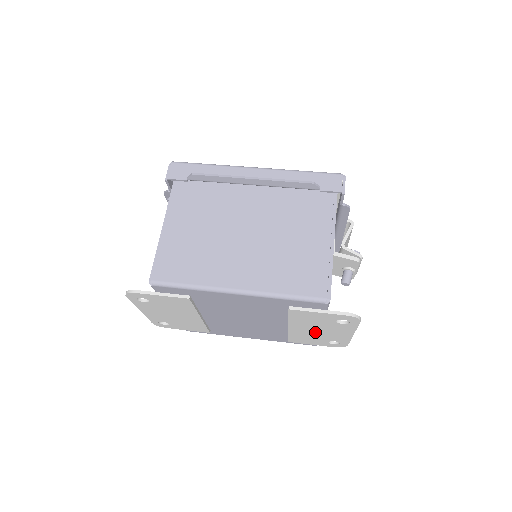
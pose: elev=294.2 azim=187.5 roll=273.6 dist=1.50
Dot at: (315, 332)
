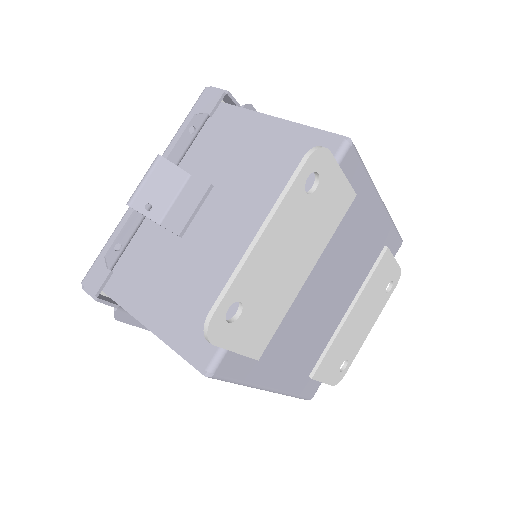
Dot at: (355, 327)
